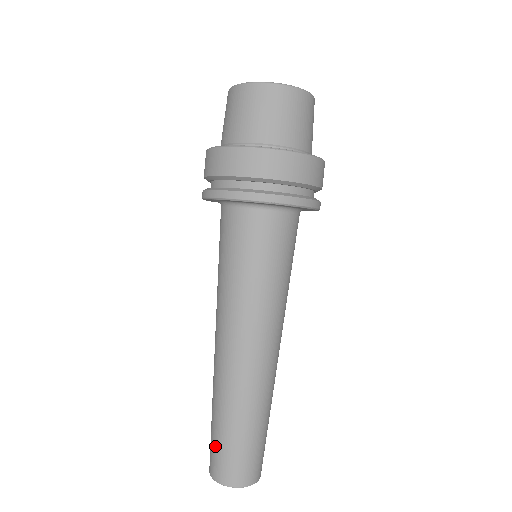
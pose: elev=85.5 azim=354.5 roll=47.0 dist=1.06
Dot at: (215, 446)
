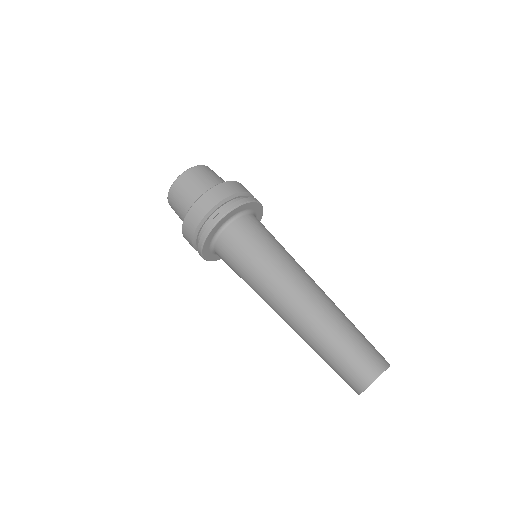
Dot at: (342, 368)
